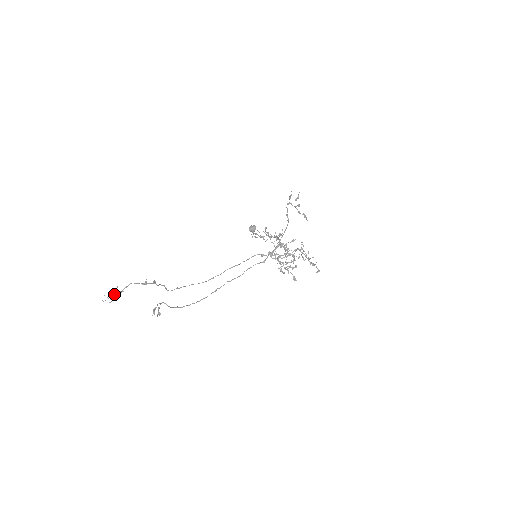
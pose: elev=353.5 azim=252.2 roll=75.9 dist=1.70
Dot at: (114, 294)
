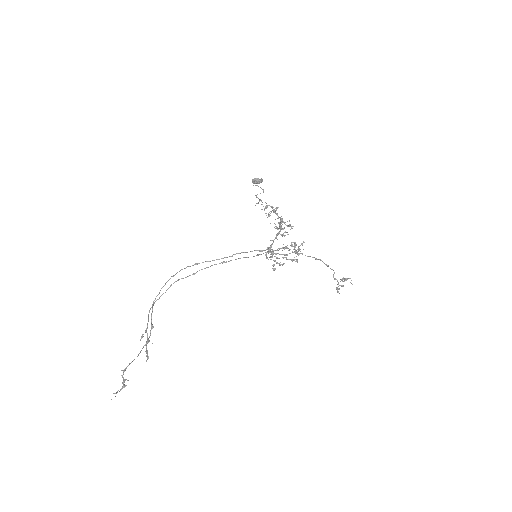
Dot at: occluded
